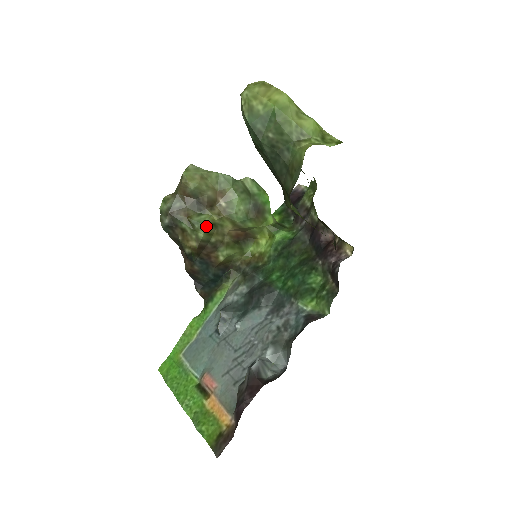
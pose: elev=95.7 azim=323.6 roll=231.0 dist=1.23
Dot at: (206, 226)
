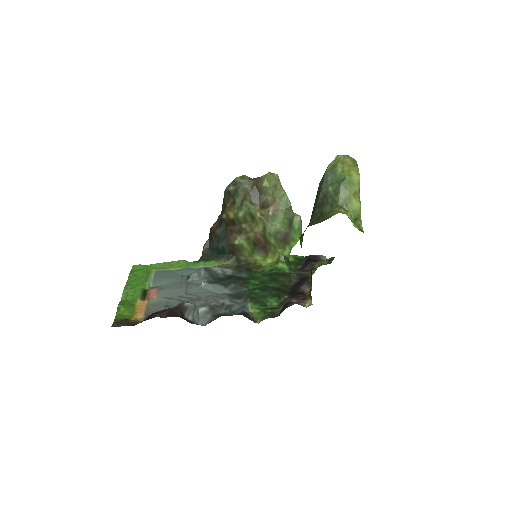
Dot at: (248, 212)
